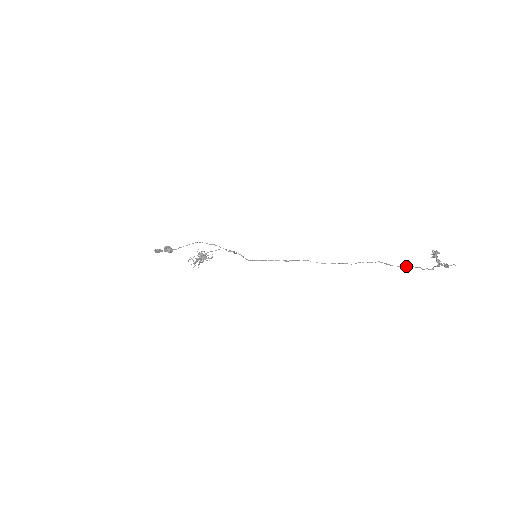
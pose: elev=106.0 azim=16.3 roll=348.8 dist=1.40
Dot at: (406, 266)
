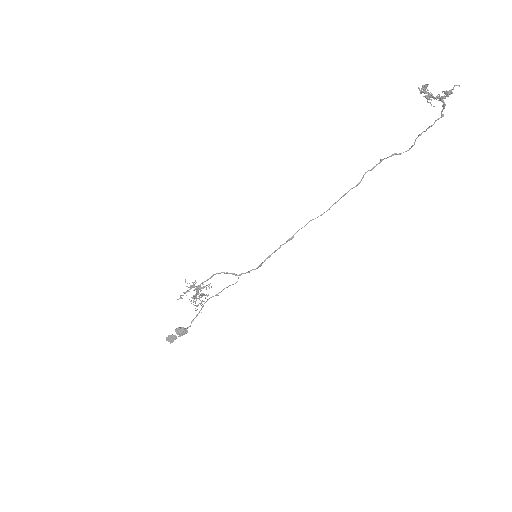
Dot at: occluded
